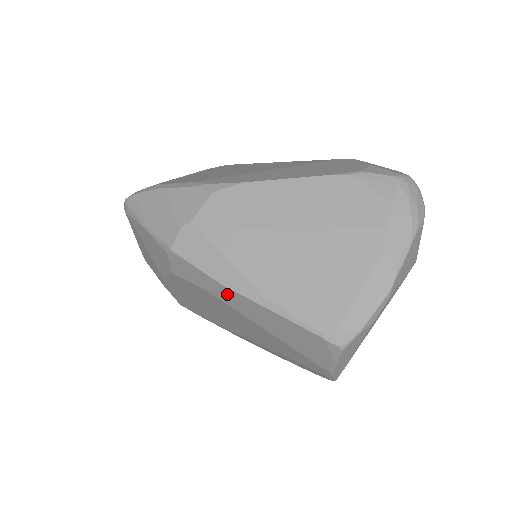
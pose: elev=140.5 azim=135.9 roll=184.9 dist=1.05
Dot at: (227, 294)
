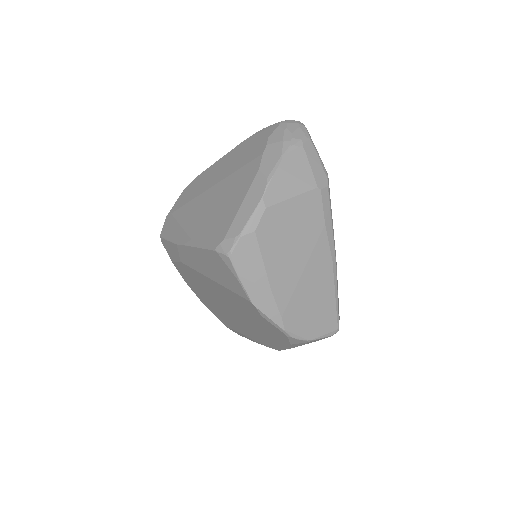
Dot at: (182, 253)
